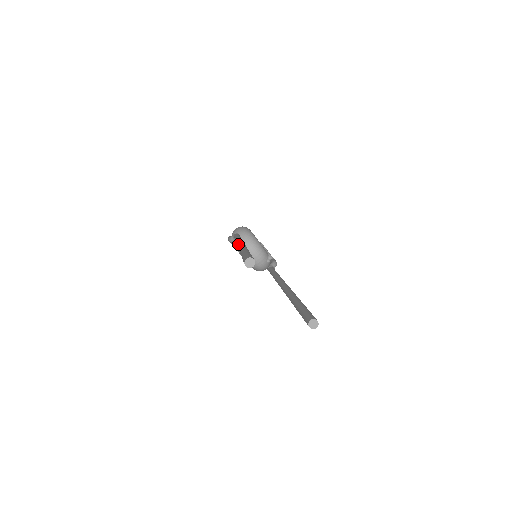
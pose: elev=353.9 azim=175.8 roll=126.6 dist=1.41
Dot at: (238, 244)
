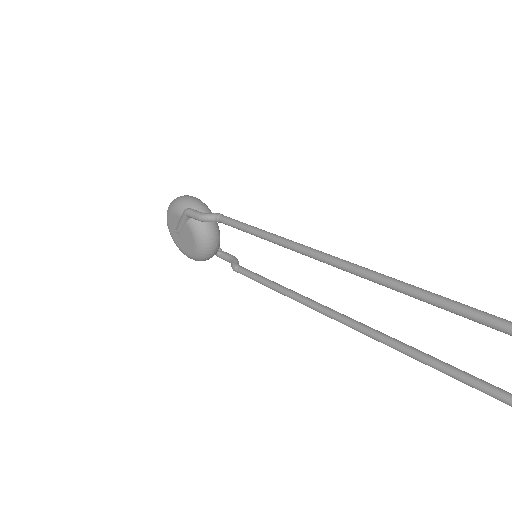
Dot at: (353, 265)
